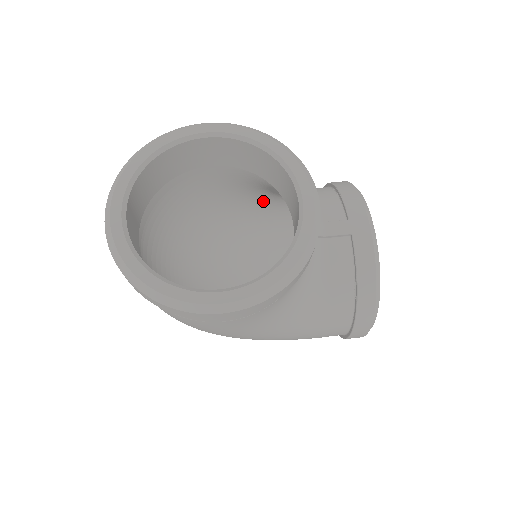
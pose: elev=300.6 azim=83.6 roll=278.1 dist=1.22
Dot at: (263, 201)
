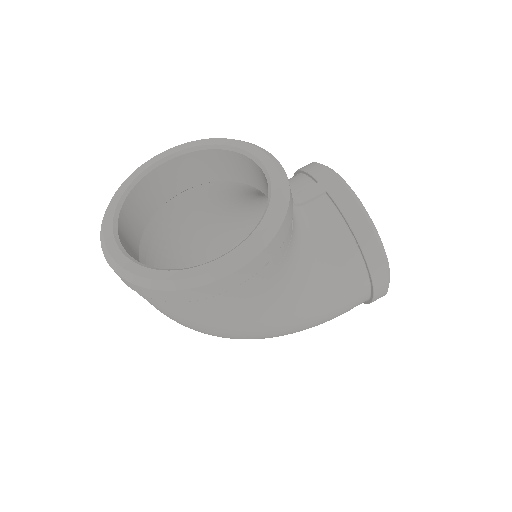
Dot at: (246, 218)
